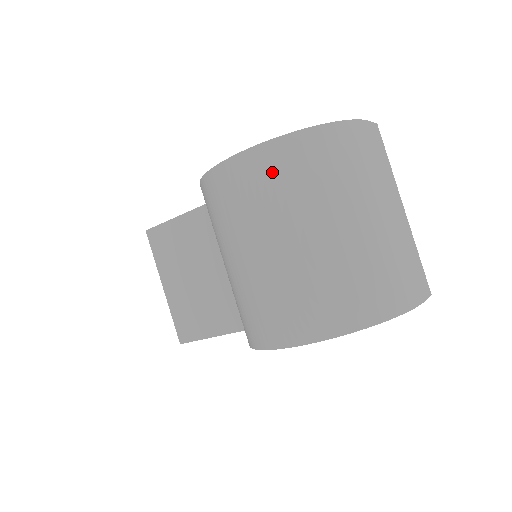
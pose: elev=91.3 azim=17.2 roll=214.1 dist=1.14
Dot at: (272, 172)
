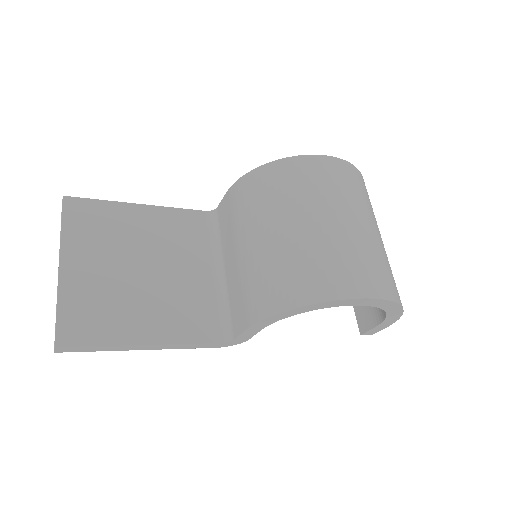
Dot at: (354, 180)
